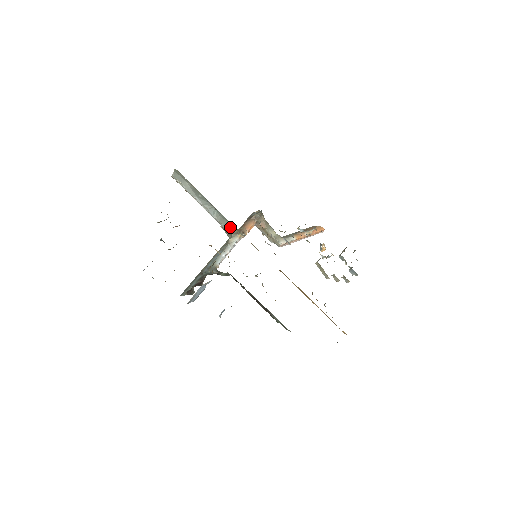
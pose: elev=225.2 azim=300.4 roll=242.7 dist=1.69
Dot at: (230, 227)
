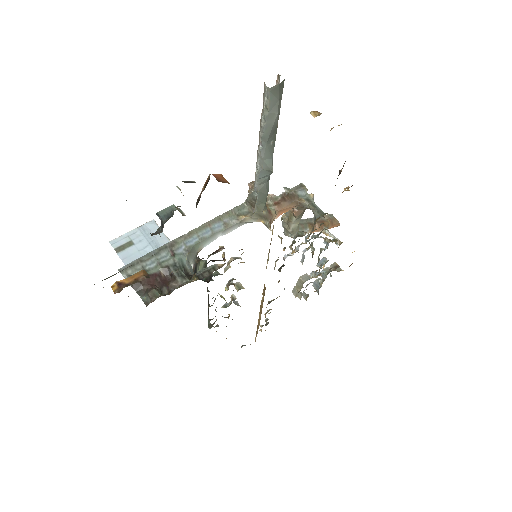
Dot at: (262, 202)
